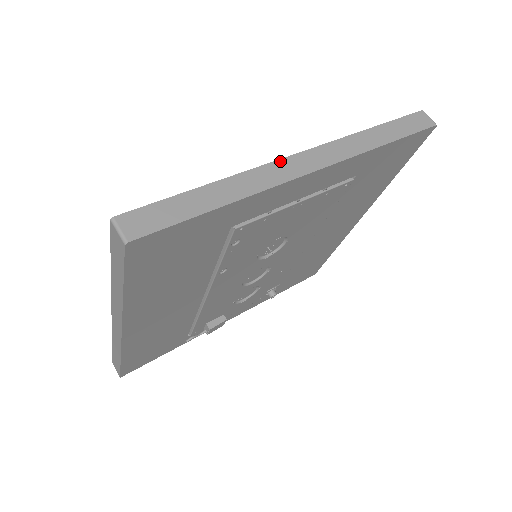
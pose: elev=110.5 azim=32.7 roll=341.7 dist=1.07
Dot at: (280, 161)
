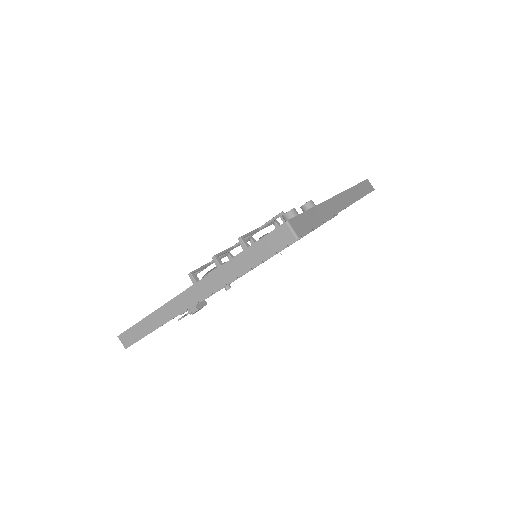
Dot at: (332, 199)
